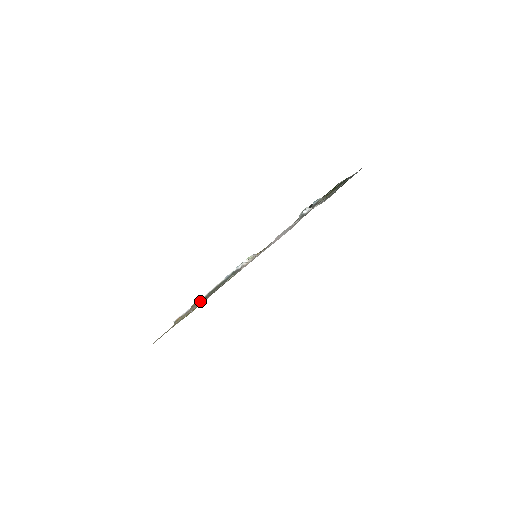
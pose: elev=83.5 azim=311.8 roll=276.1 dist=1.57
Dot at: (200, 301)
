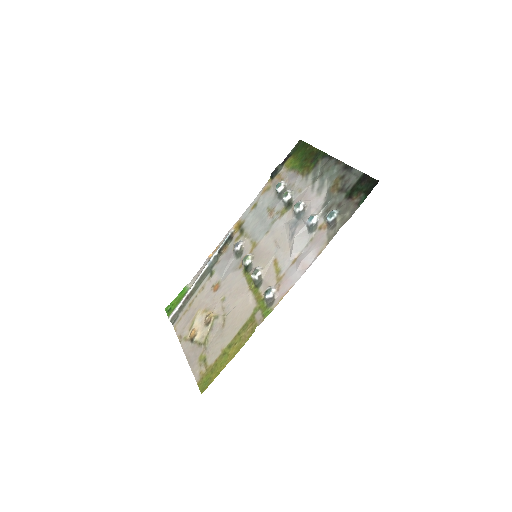
Dot at: (215, 315)
